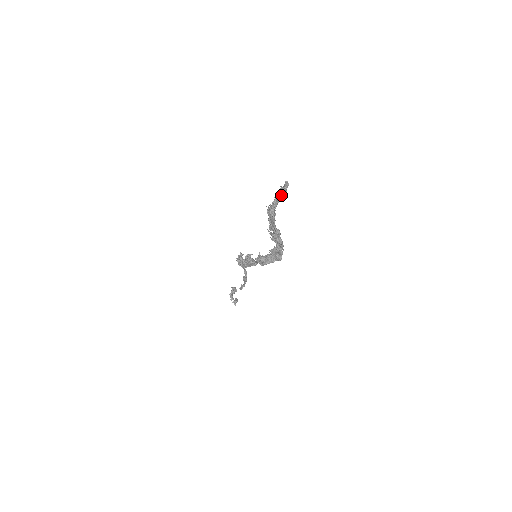
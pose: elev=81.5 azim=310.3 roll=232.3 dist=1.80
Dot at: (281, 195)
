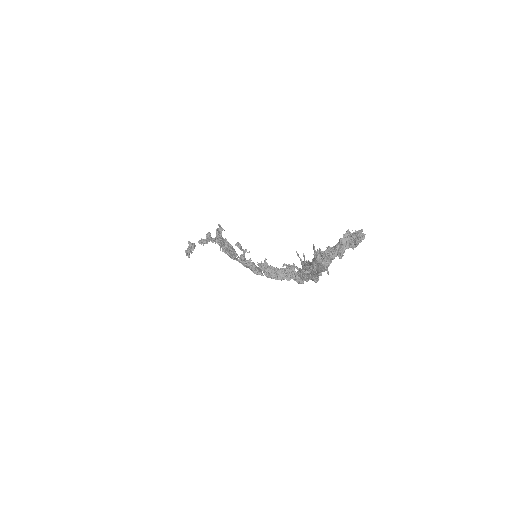
Dot at: (348, 247)
